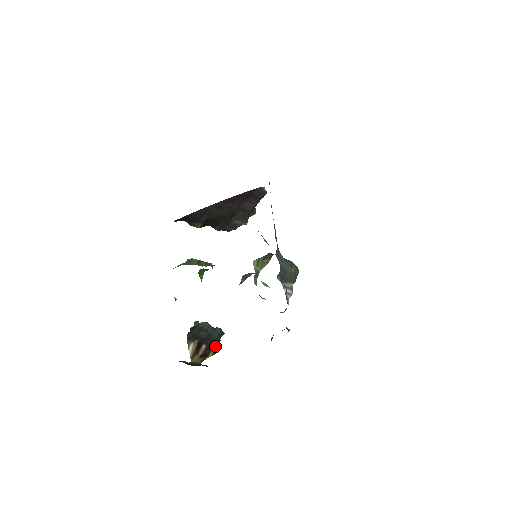
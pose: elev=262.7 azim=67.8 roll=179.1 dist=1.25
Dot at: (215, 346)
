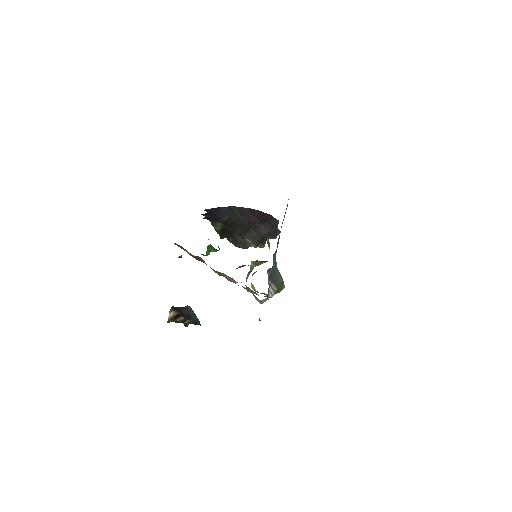
Dot at: (191, 323)
